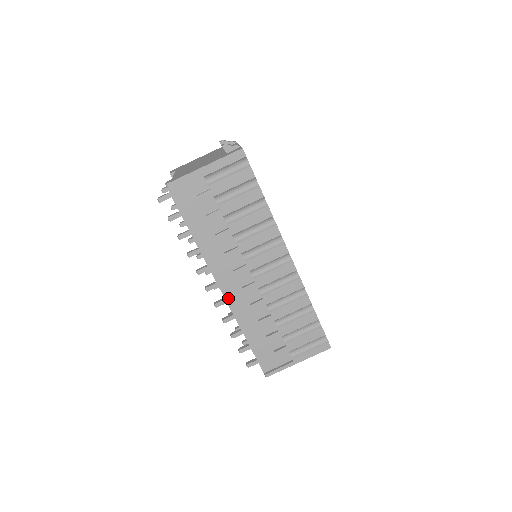
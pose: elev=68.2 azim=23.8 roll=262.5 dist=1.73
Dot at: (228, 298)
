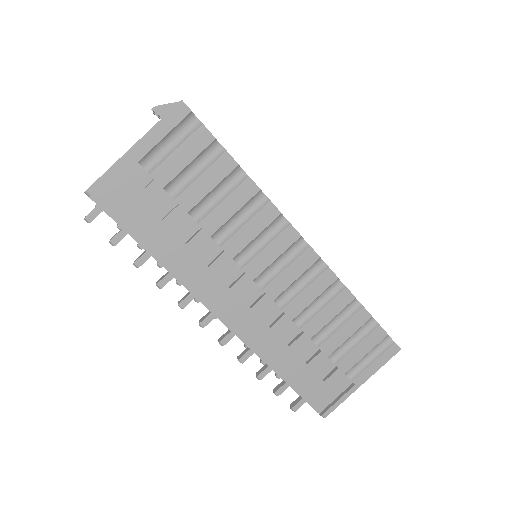
Dot at: (235, 328)
